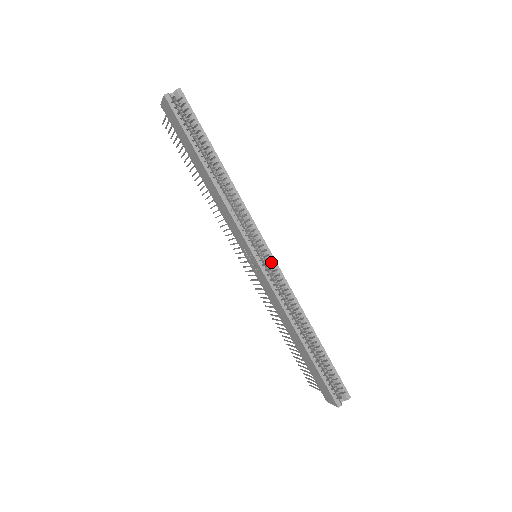
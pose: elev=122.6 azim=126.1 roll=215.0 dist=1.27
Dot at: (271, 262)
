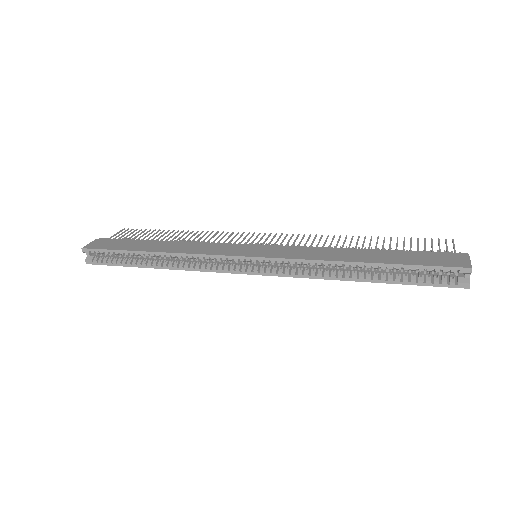
Dot at: occluded
